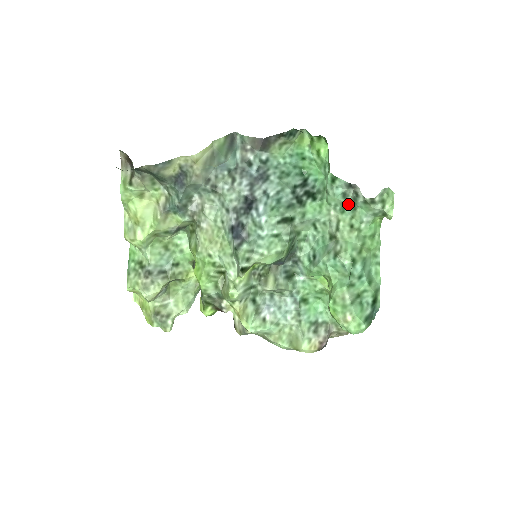
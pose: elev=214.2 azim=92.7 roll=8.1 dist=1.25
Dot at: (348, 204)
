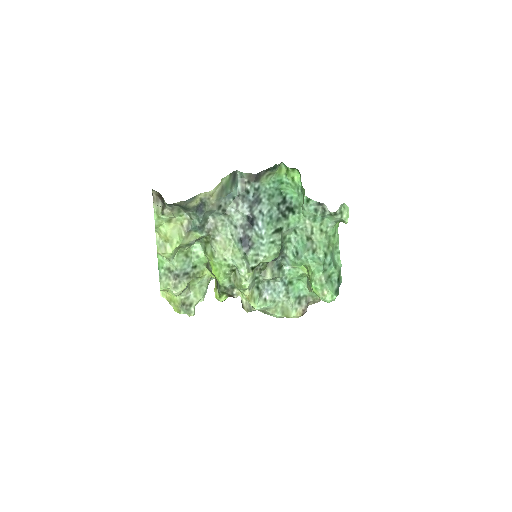
Dot at: (318, 216)
